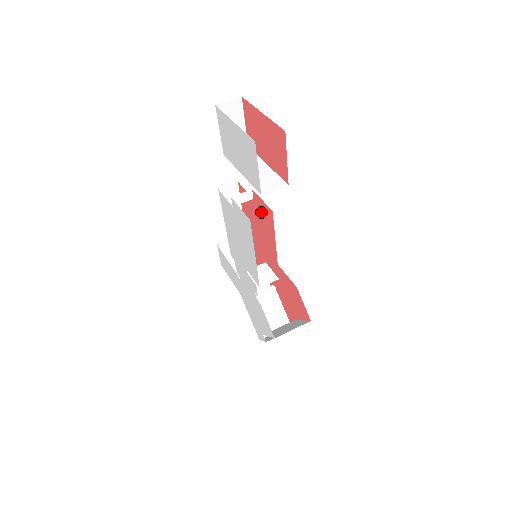
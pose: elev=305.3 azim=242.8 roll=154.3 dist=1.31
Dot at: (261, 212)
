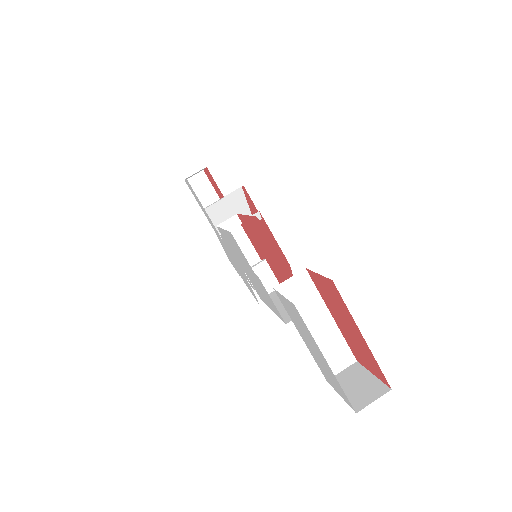
Dot at: (288, 275)
